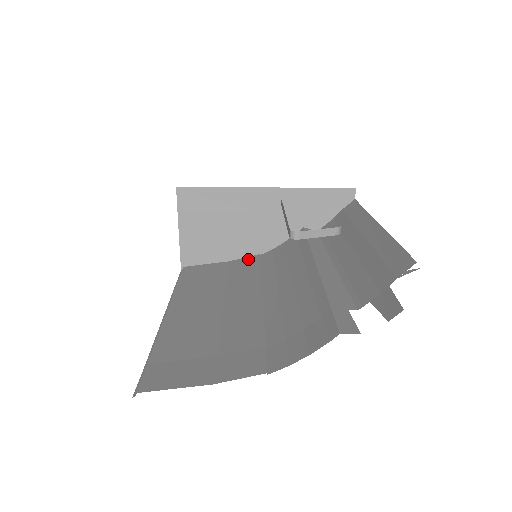
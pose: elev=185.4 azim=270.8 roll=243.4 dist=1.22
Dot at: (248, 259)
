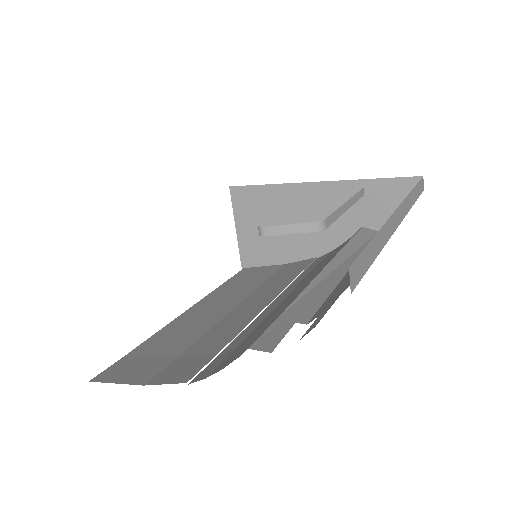
Dot at: (302, 262)
